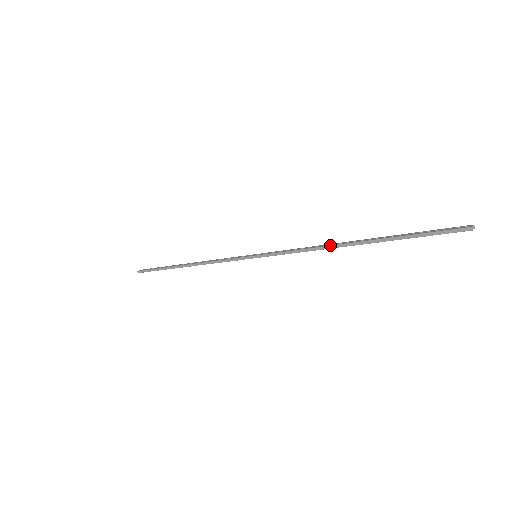
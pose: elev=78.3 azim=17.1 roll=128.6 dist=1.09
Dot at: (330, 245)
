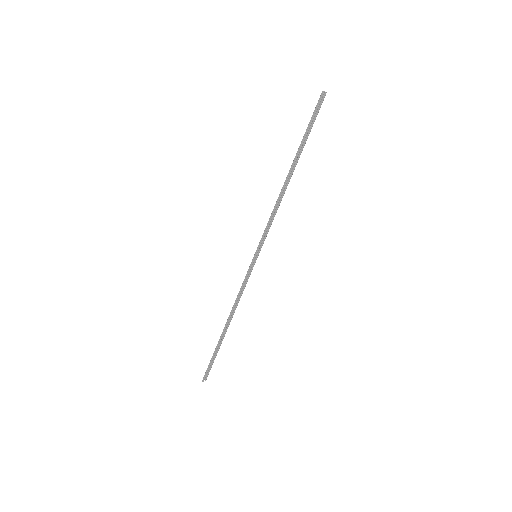
Dot at: (281, 190)
